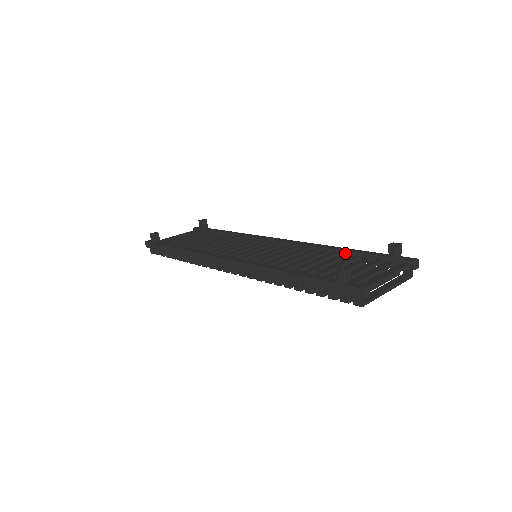
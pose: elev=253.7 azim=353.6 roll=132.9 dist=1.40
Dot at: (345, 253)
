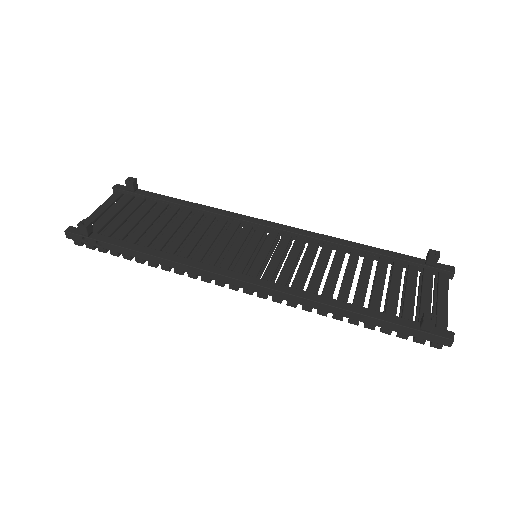
Dot at: (369, 254)
